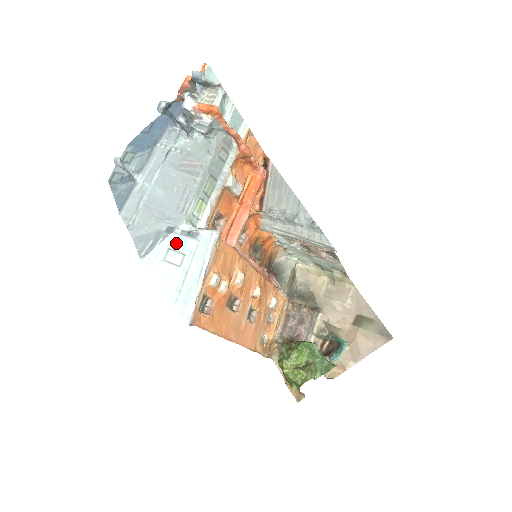
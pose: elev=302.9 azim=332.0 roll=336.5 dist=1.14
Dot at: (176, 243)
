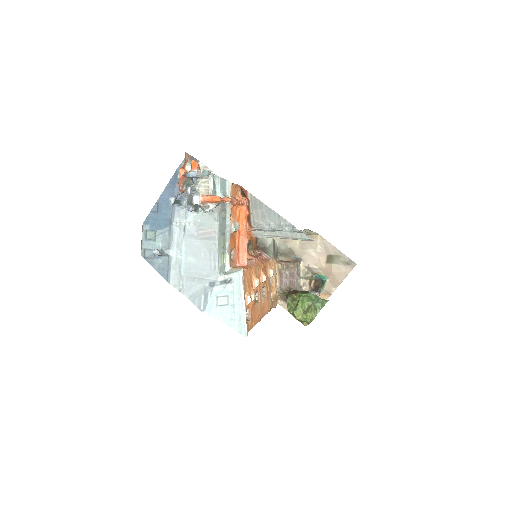
Dot at: (220, 291)
